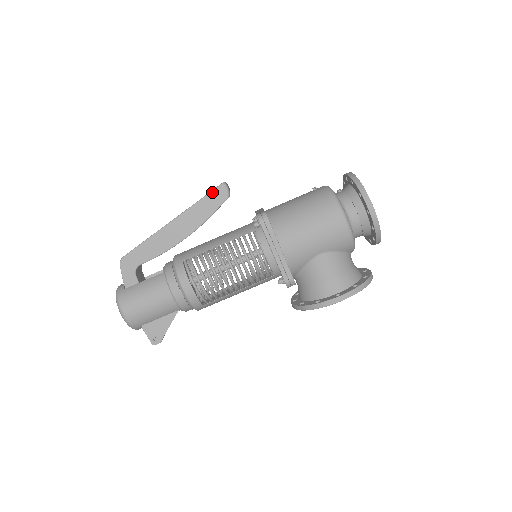
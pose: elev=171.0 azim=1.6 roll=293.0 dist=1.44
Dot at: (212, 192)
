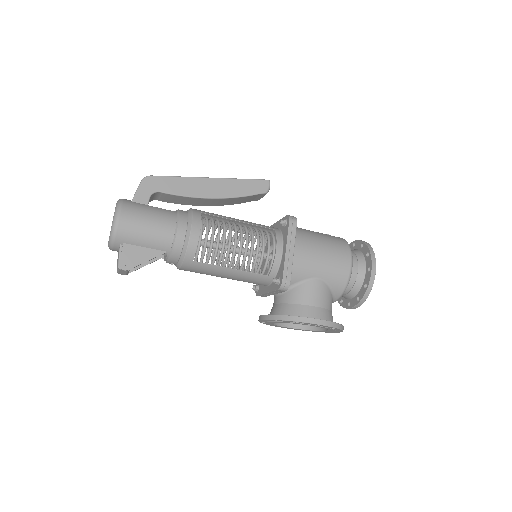
Dot at: (257, 180)
